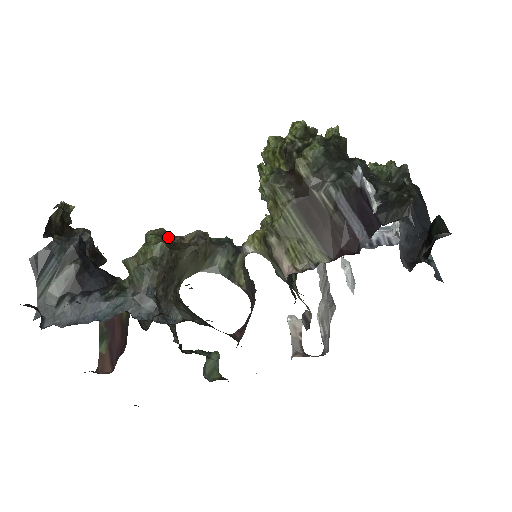
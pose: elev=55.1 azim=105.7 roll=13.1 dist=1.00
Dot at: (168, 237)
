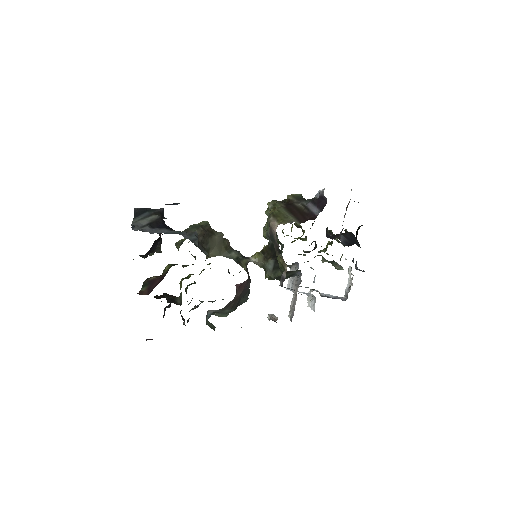
Dot at: occluded
